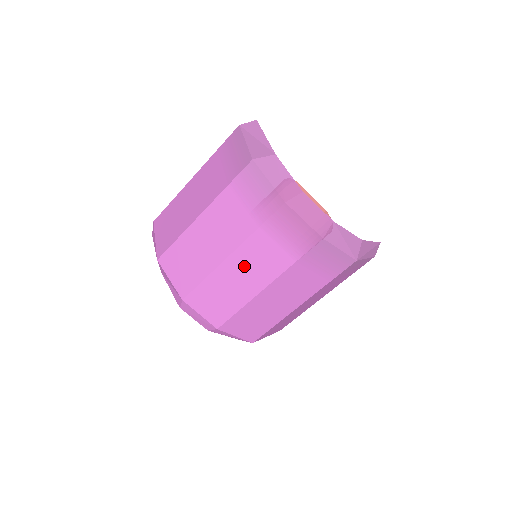
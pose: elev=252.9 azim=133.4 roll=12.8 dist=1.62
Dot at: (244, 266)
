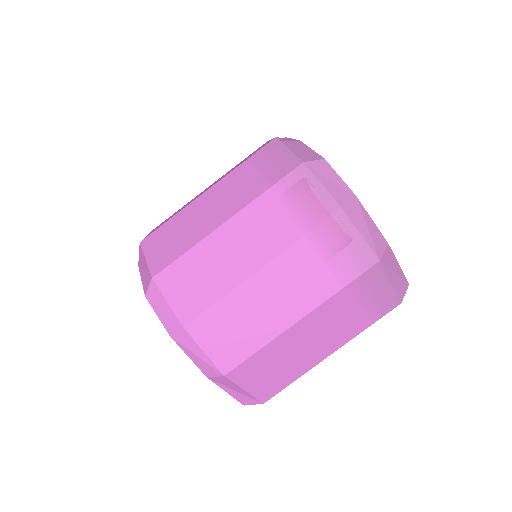
Dot at: (240, 237)
